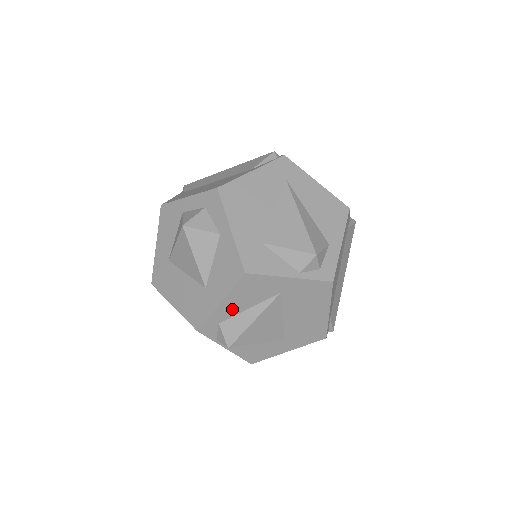
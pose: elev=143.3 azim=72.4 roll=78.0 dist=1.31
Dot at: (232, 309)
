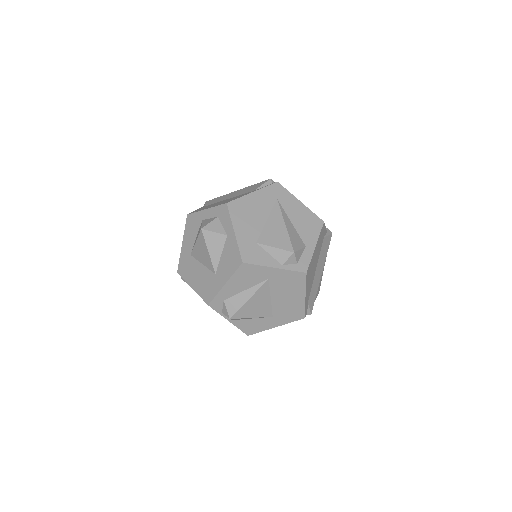
Dot at: (233, 290)
